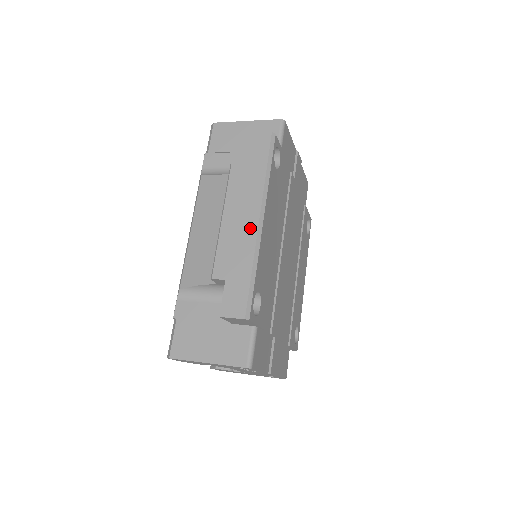
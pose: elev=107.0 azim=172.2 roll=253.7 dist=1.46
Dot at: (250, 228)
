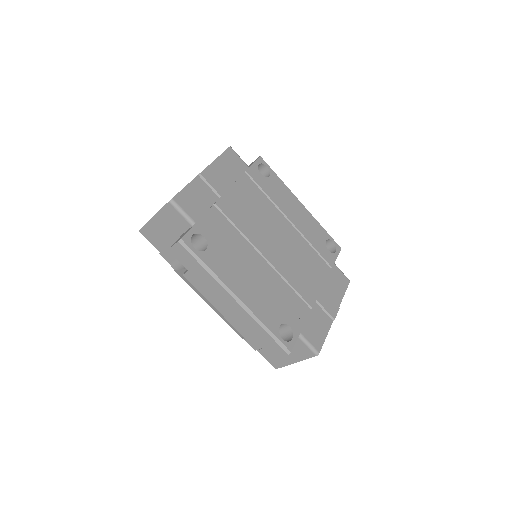
Dot at: (236, 308)
